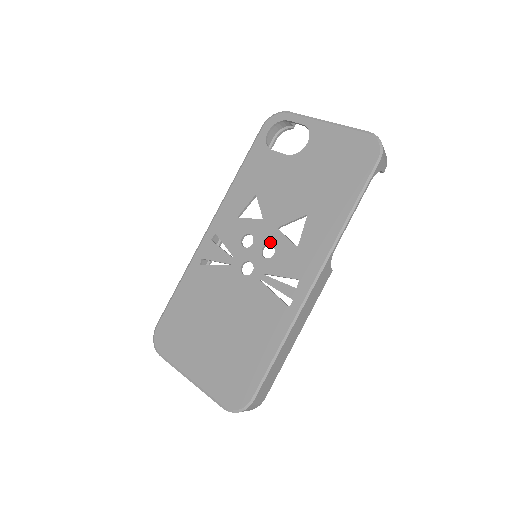
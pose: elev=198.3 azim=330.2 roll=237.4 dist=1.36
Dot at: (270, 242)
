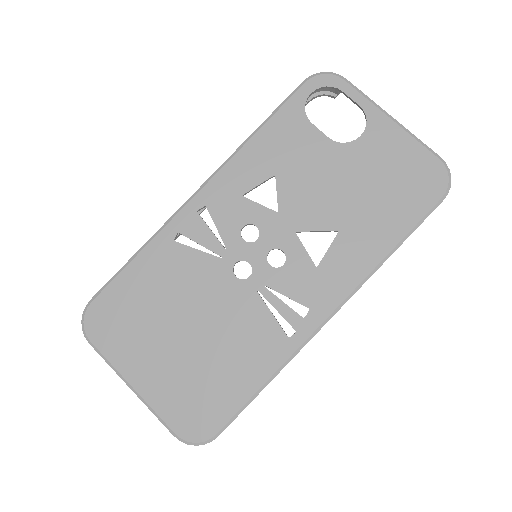
Dot at: (282, 247)
